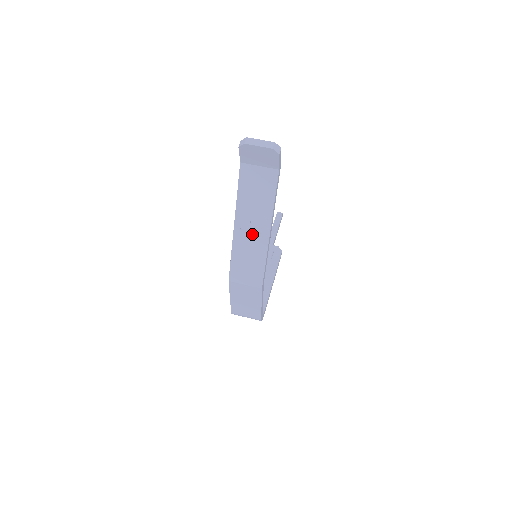
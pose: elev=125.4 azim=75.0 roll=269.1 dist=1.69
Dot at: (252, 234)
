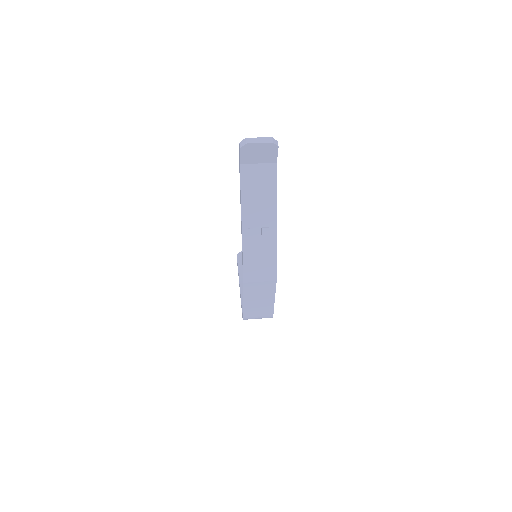
Dot at: (260, 230)
